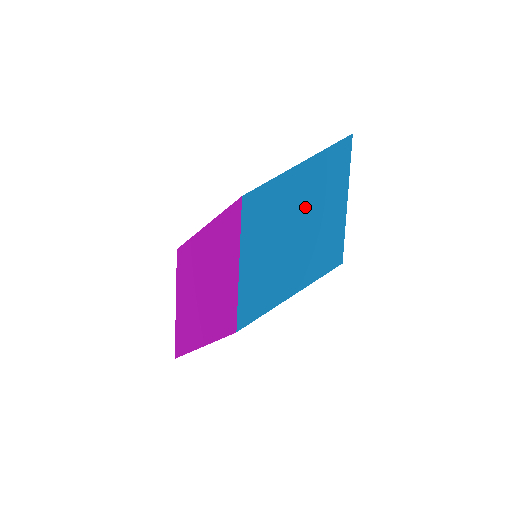
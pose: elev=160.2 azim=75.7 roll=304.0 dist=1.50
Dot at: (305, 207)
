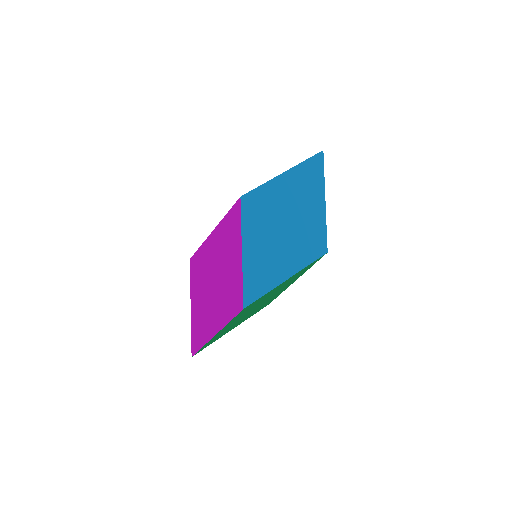
Dot at: (291, 206)
